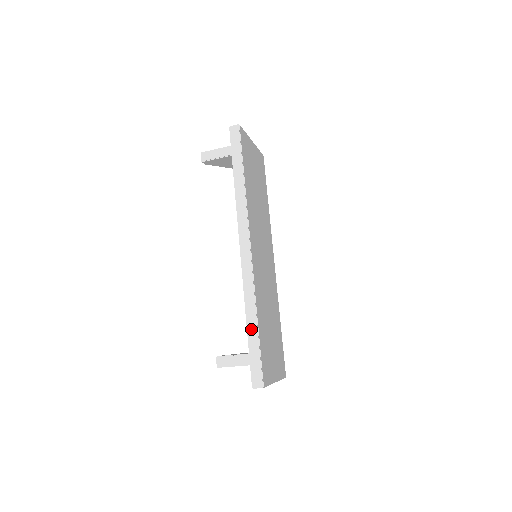
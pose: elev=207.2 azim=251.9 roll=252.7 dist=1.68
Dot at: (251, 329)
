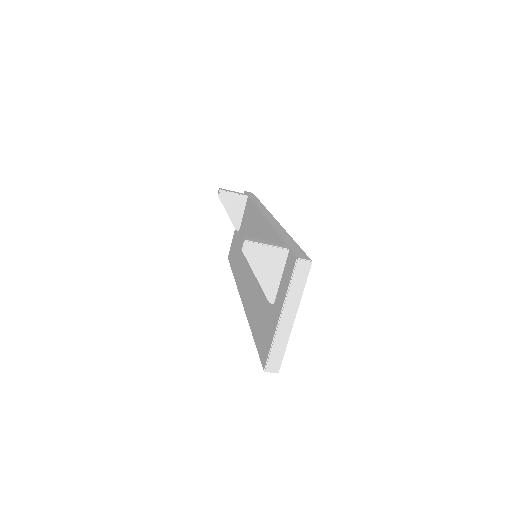
Dot at: (285, 237)
